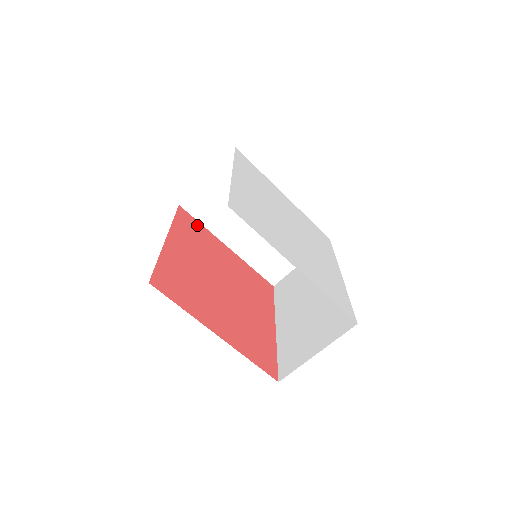
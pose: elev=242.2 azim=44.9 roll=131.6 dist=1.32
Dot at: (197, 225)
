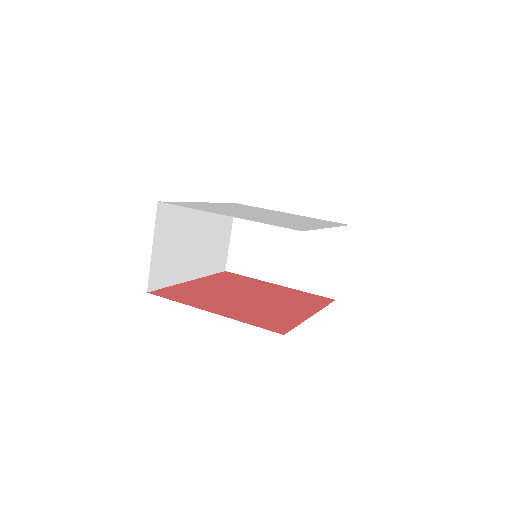
Dot at: (241, 277)
